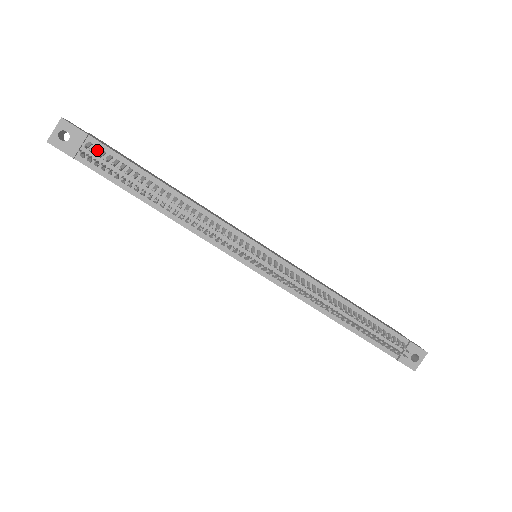
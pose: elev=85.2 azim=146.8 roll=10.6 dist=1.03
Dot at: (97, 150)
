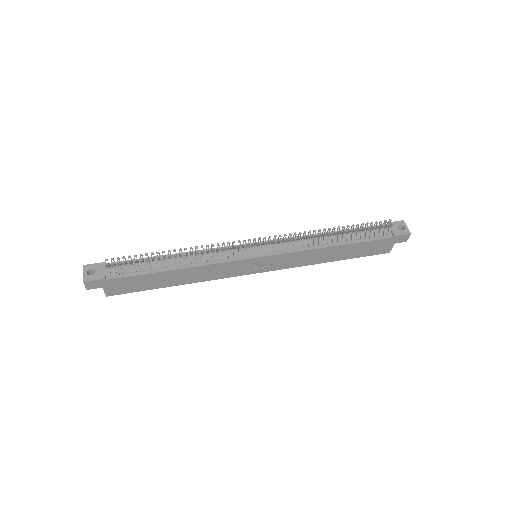
Dot at: (116, 266)
